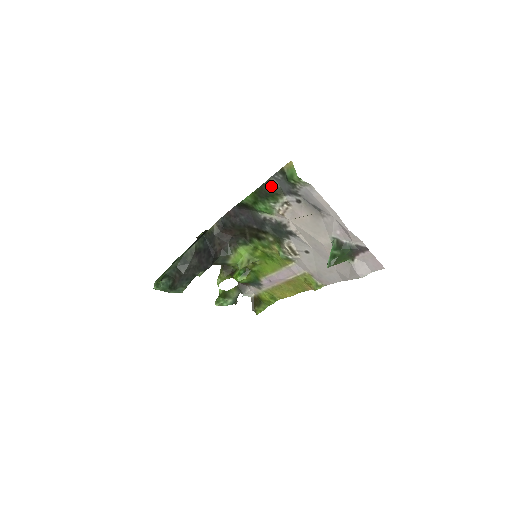
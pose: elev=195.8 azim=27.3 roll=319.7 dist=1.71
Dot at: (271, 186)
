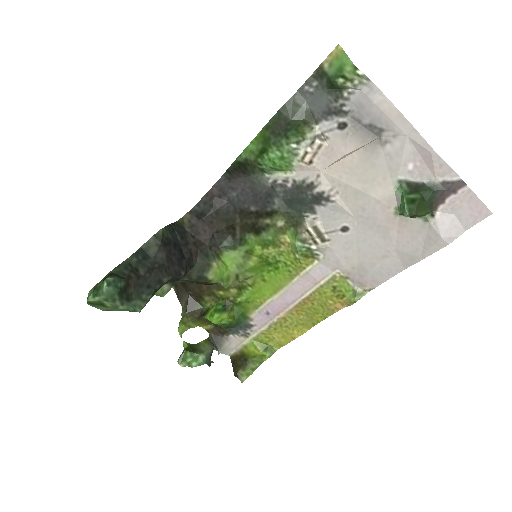
Dot at: (296, 108)
